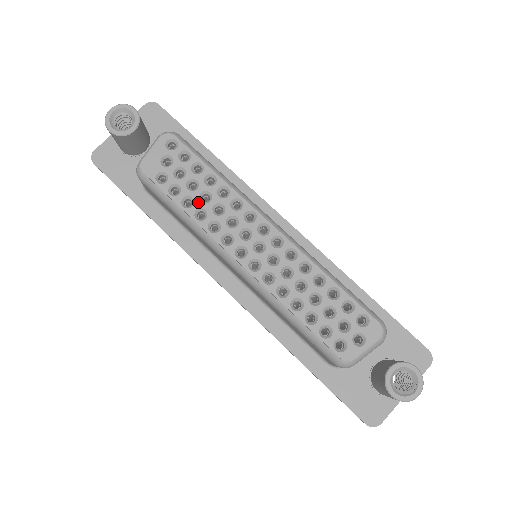
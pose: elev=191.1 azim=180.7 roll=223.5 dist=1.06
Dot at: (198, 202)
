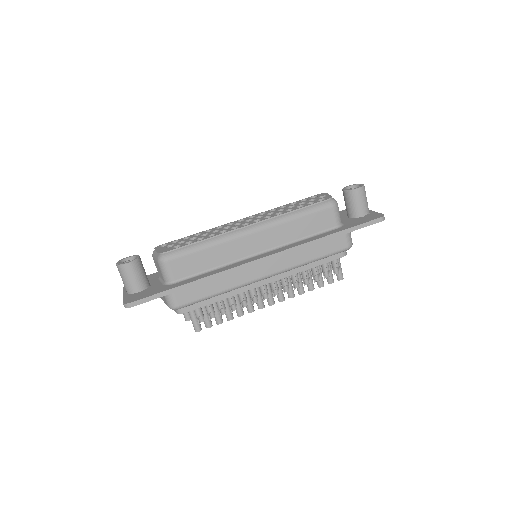
Dot at: (204, 236)
